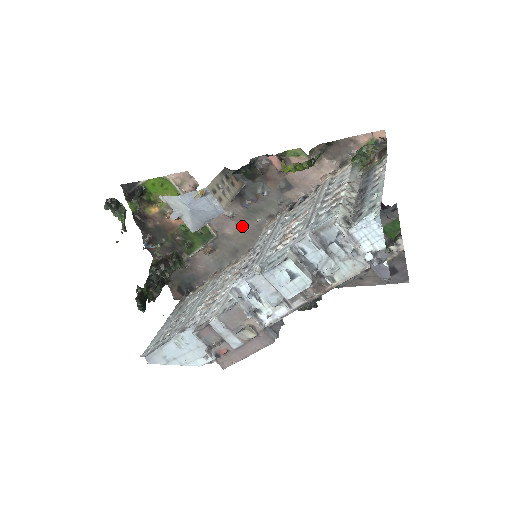
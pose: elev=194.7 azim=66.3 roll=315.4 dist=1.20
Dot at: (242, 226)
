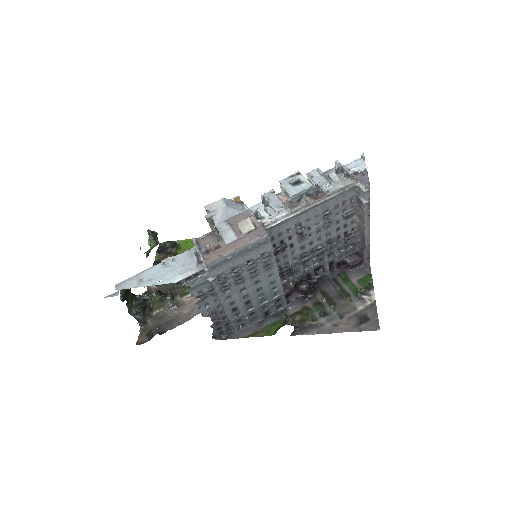
Dot at: occluded
